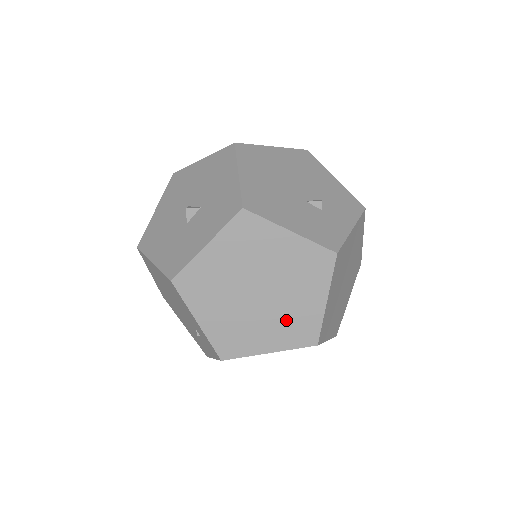
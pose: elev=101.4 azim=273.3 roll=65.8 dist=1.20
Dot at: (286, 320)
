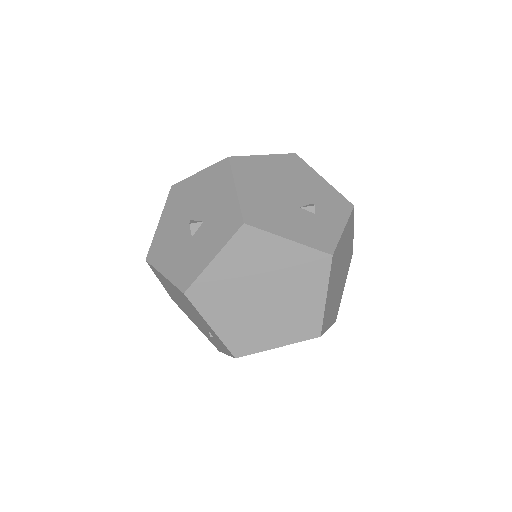
Dot at: (291, 318)
